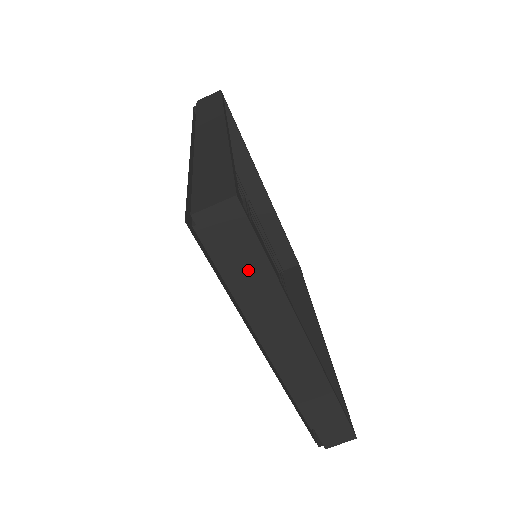
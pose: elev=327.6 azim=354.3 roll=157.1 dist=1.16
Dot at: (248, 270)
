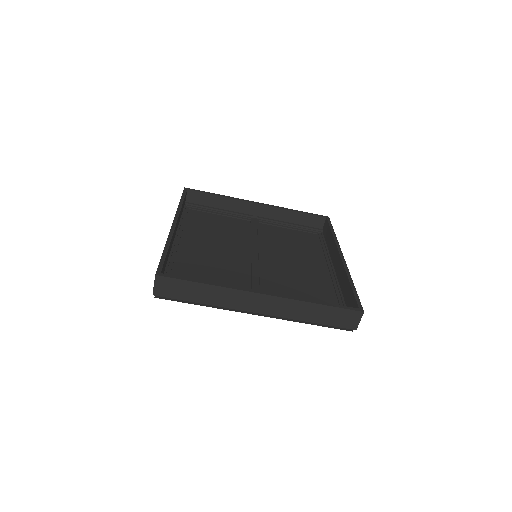
Dot at: (196, 293)
